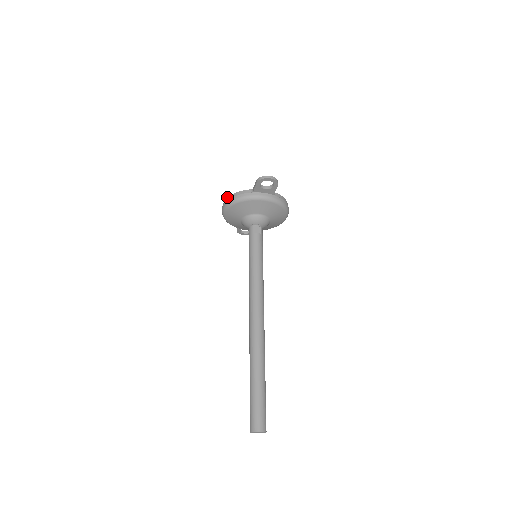
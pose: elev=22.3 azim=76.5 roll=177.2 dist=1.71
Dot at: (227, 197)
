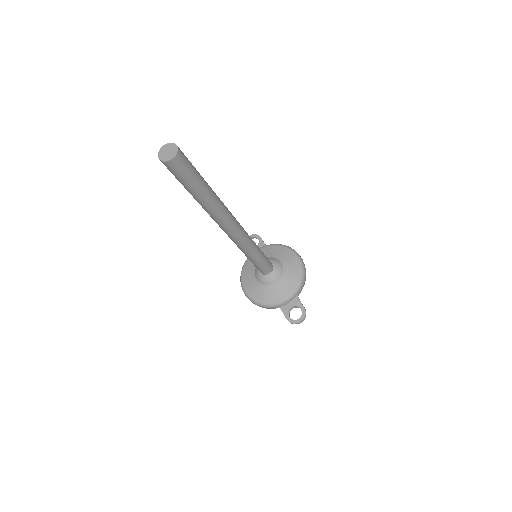
Dot at: occluded
